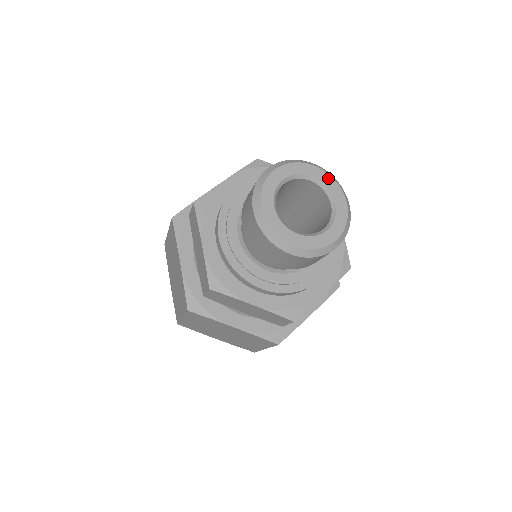
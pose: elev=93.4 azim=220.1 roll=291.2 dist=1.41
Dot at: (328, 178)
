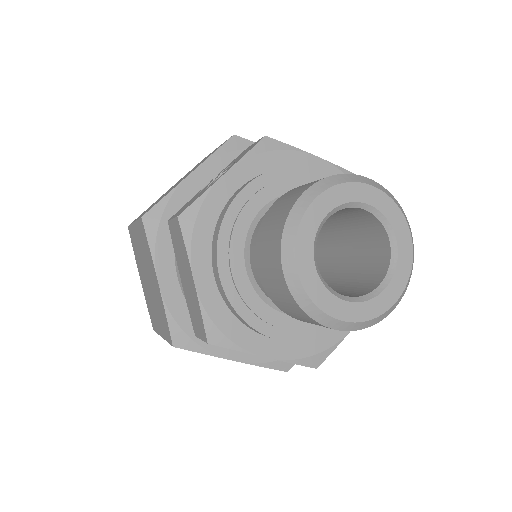
Dot at: (388, 203)
